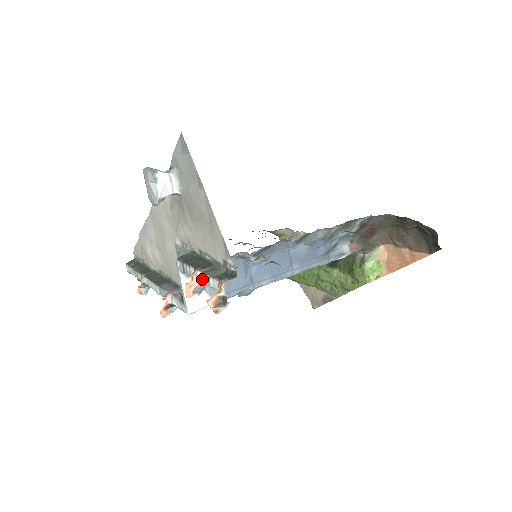
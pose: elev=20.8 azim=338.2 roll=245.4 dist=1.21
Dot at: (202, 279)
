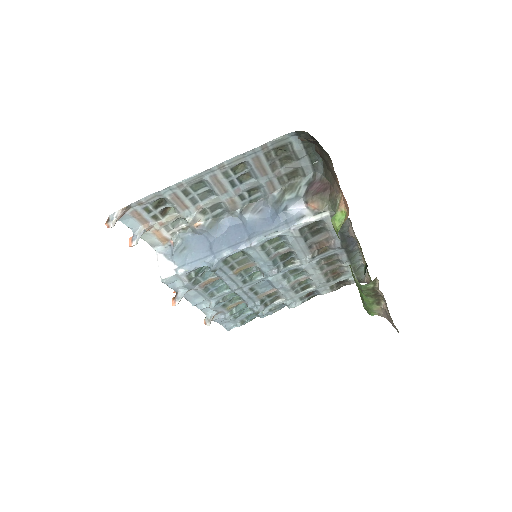
Dot at: (132, 229)
